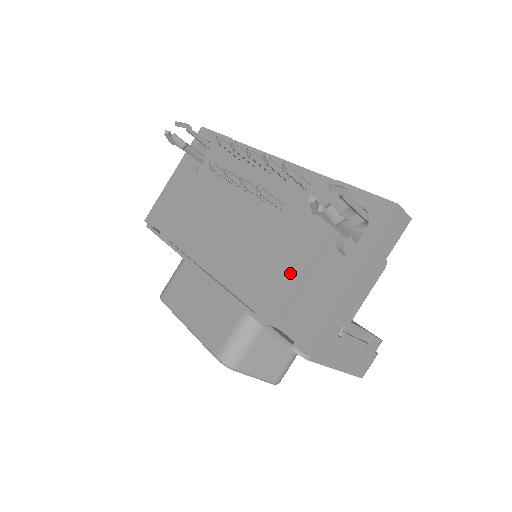
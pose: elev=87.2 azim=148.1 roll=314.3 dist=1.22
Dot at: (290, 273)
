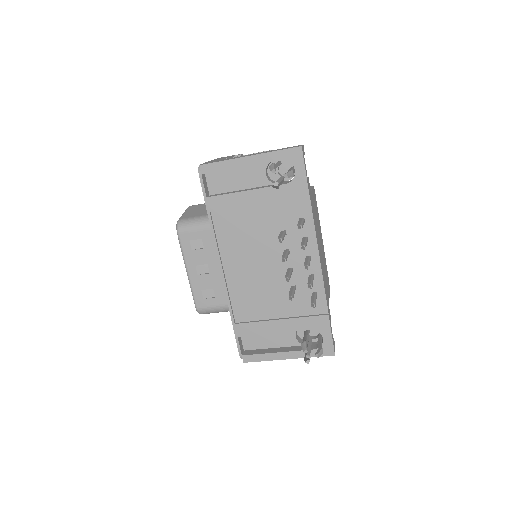
Dot at: (267, 328)
